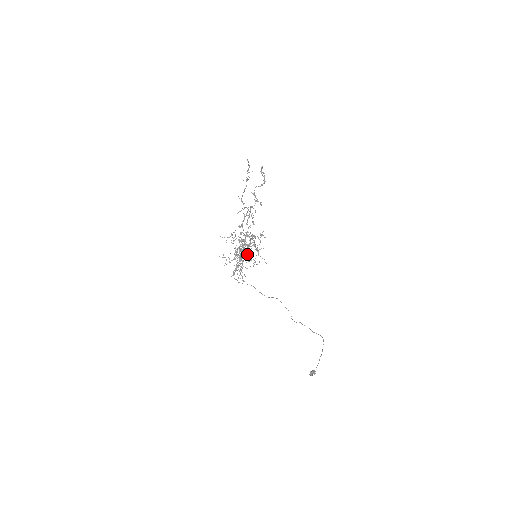
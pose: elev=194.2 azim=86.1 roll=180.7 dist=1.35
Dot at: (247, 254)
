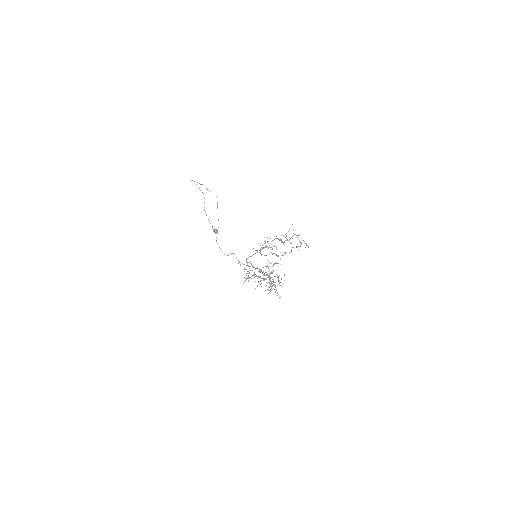
Dot at: occluded
